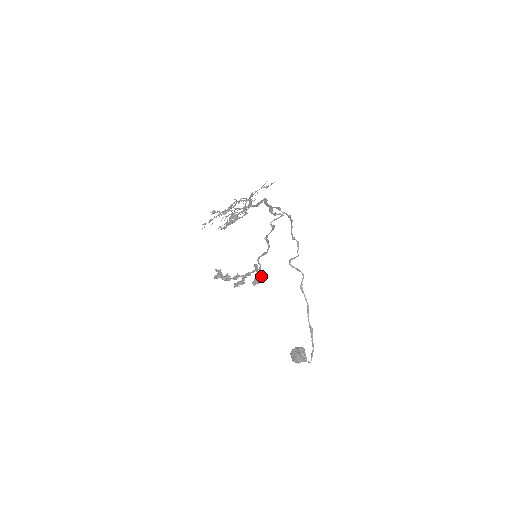
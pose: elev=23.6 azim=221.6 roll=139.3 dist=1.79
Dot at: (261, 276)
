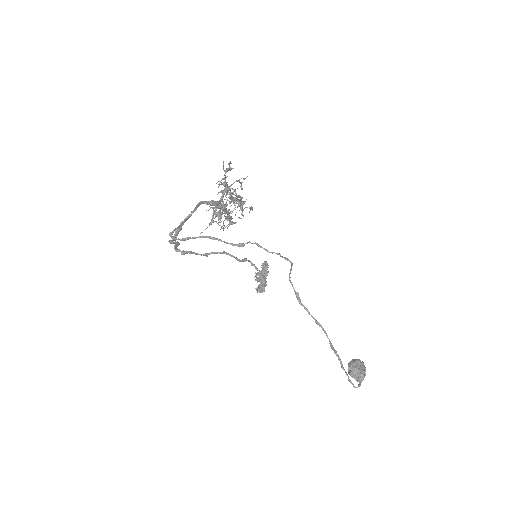
Dot at: occluded
